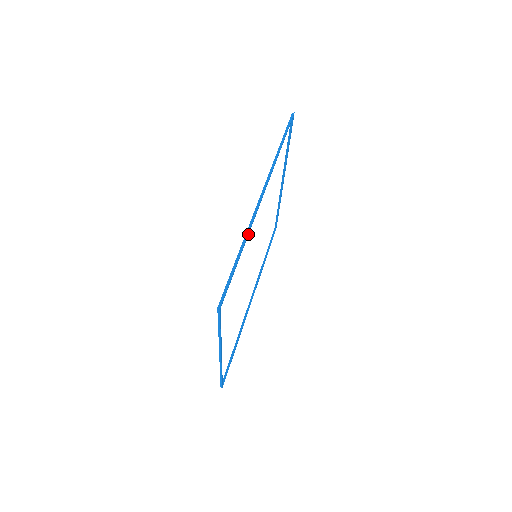
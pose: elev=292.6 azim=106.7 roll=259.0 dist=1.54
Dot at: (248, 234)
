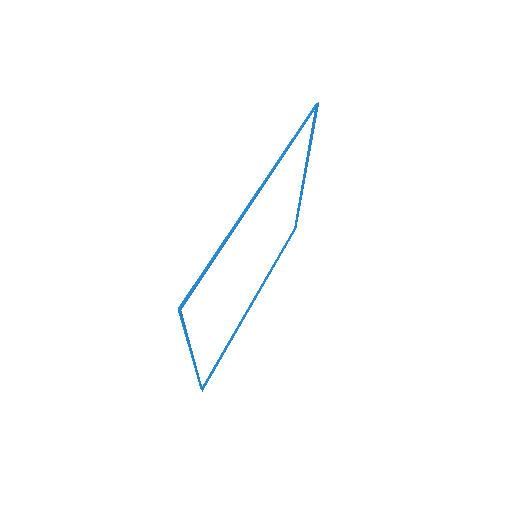
Dot at: (233, 231)
